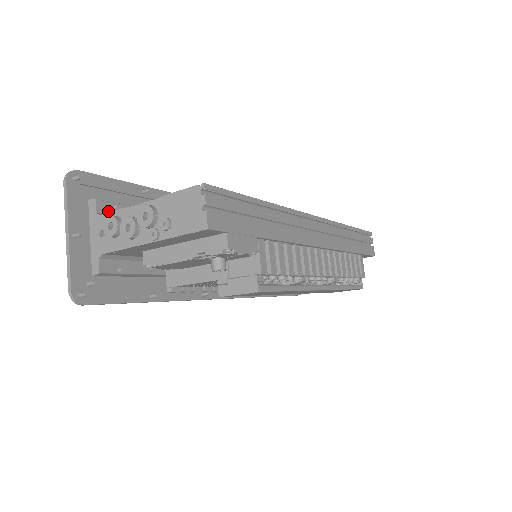
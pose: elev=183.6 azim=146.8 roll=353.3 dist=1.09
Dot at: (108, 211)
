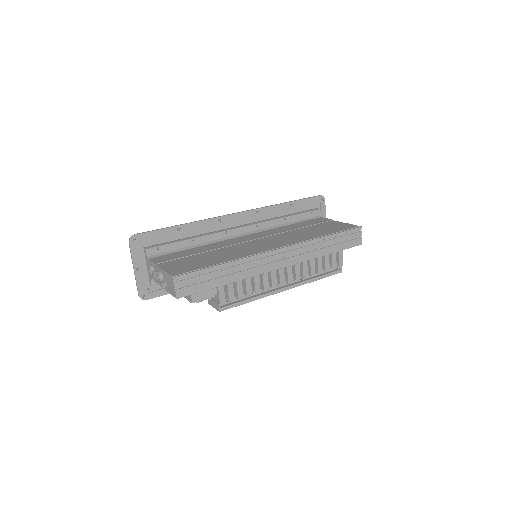
Dot at: (154, 253)
